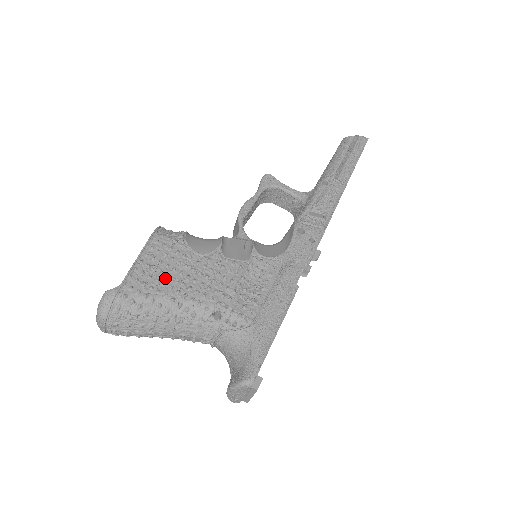
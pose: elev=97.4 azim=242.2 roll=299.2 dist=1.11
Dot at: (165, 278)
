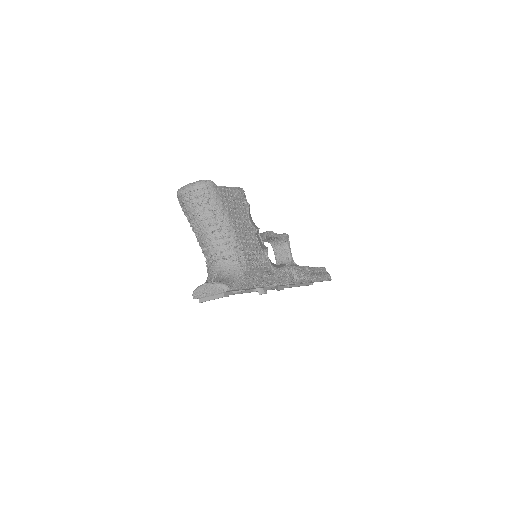
Dot at: (233, 208)
